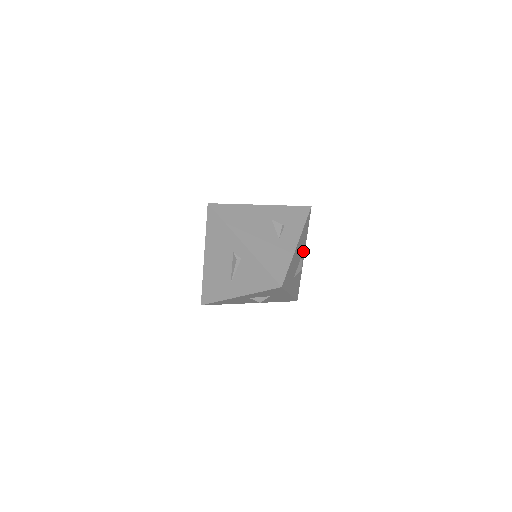
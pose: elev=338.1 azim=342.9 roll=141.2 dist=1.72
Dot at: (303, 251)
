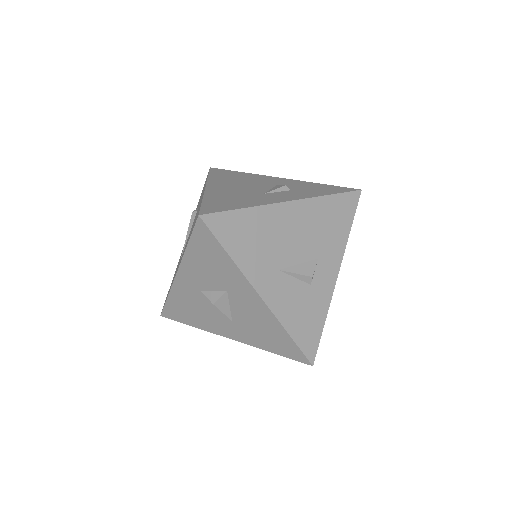
Dot at: (331, 258)
